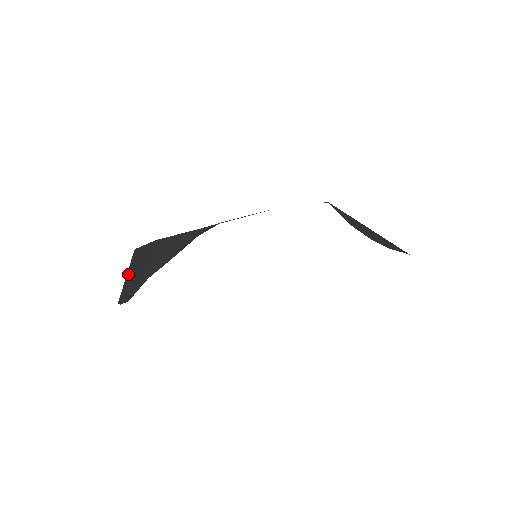
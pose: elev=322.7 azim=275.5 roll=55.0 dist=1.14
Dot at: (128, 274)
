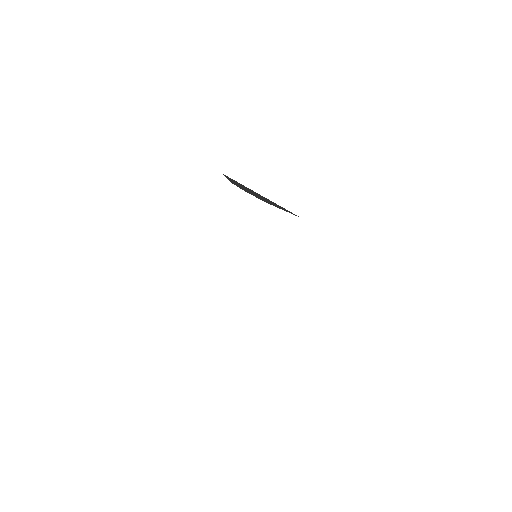
Dot at: occluded
